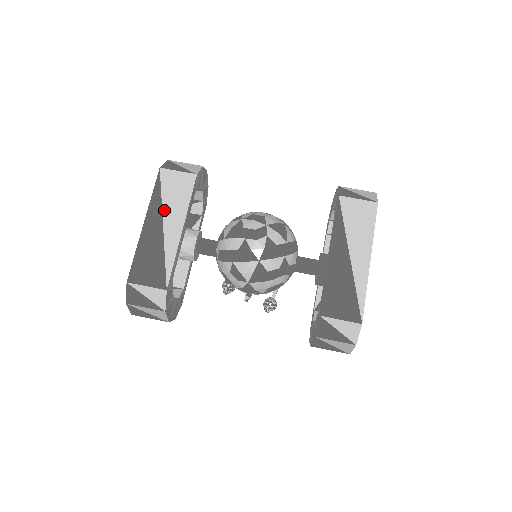
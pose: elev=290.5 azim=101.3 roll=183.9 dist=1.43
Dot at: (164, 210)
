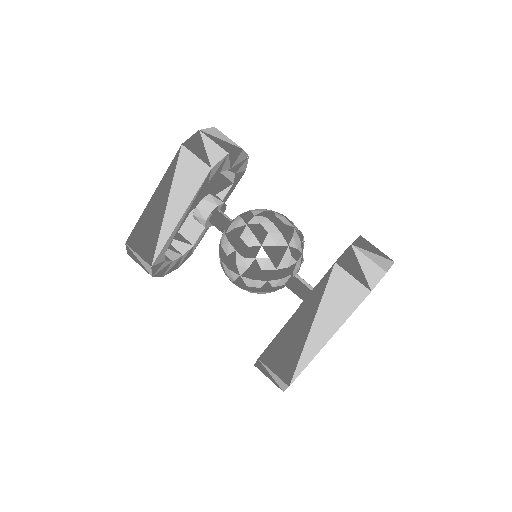
Dot at: (171, 192)
